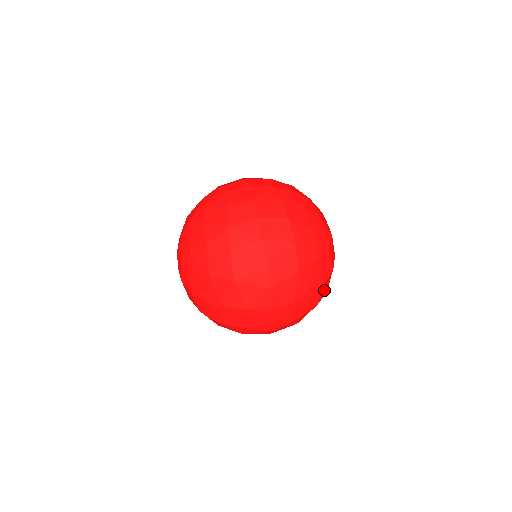
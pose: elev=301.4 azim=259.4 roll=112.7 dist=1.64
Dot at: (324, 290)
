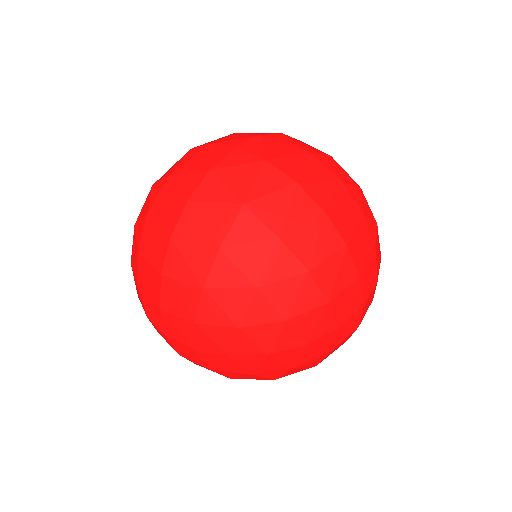
Dot at: (308, 241)
